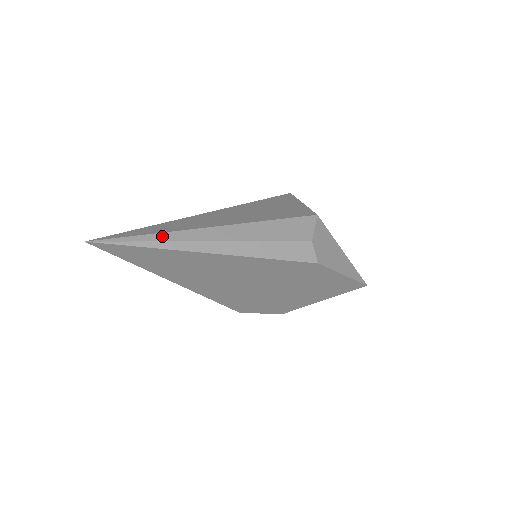
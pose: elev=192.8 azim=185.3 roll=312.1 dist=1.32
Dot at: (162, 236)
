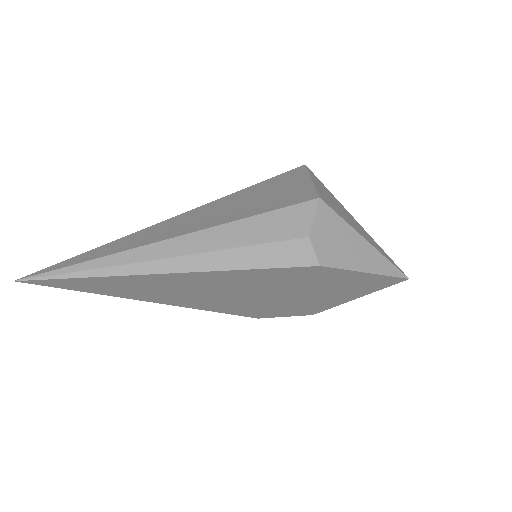
Dot at: (106, 260)
